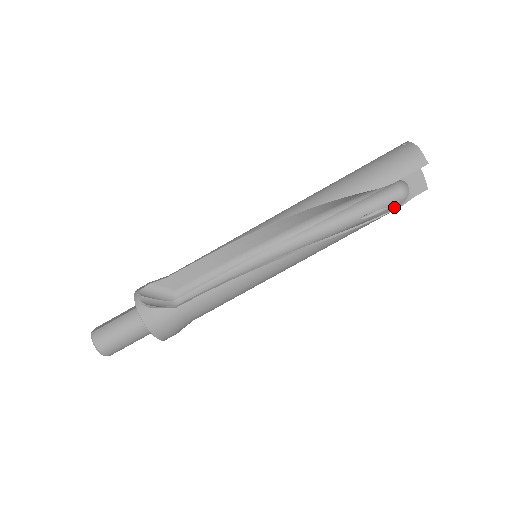
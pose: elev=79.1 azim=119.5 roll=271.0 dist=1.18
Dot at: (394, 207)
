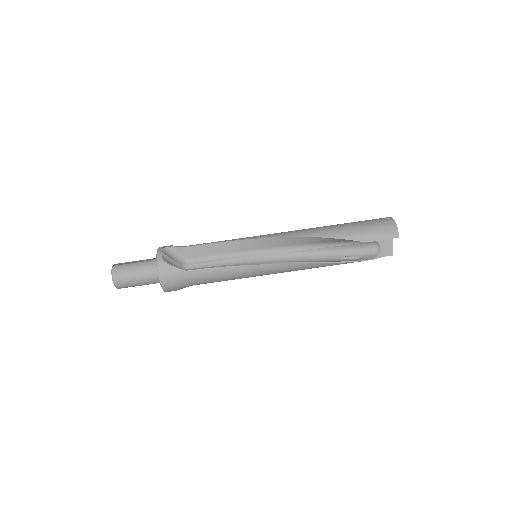
Dot at: (365, 259)
